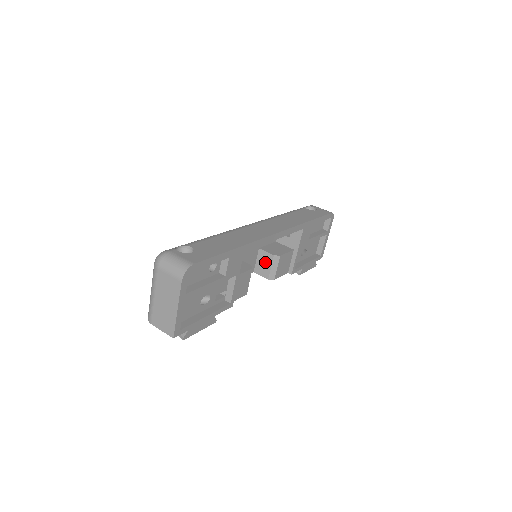
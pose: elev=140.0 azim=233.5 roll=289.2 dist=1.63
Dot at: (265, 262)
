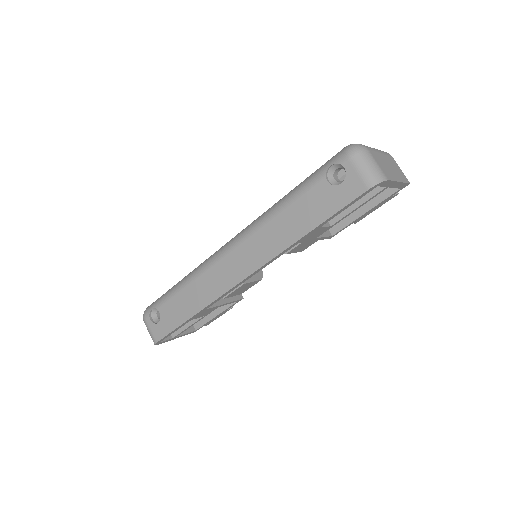
Dot at: occluded
